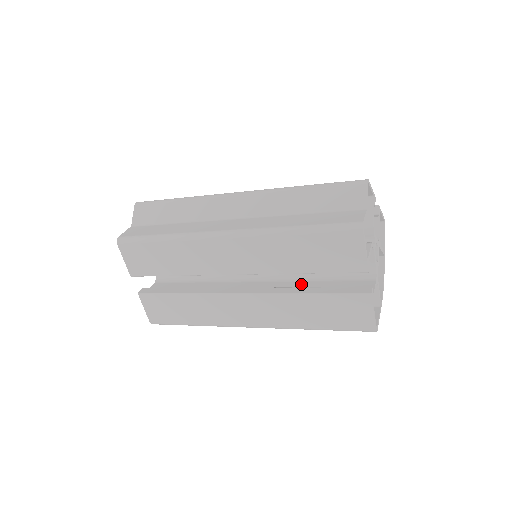
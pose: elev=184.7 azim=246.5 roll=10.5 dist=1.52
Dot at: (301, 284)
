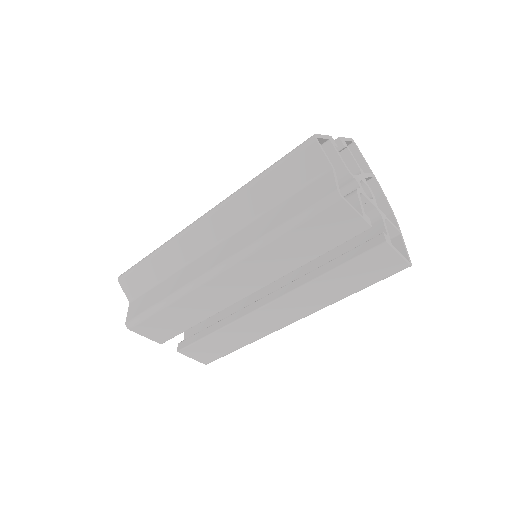
Dot at: (314, 261)
